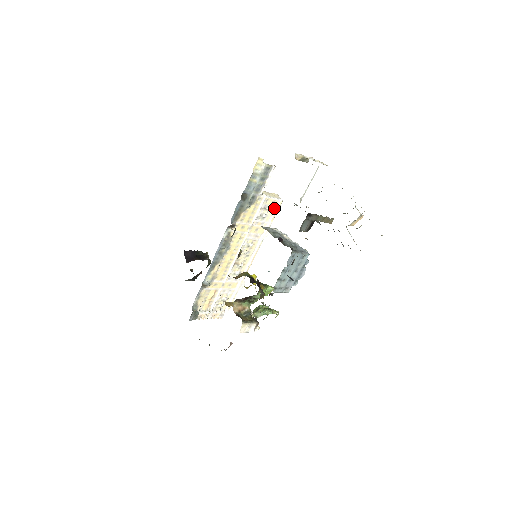
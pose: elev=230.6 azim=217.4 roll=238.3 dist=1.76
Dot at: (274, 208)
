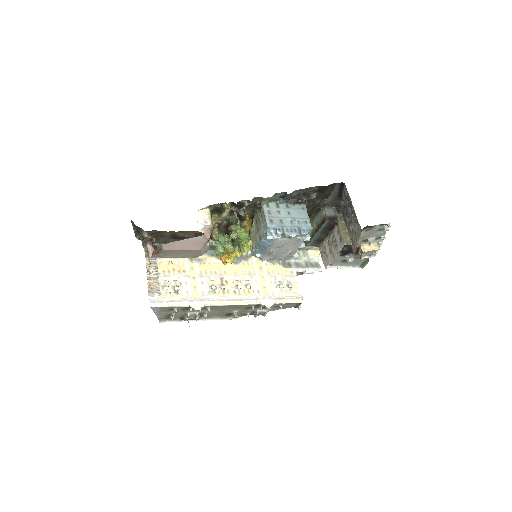
Dot at: (292, 295)
